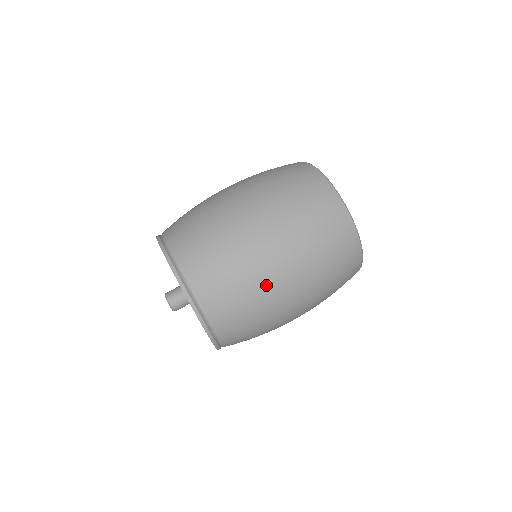
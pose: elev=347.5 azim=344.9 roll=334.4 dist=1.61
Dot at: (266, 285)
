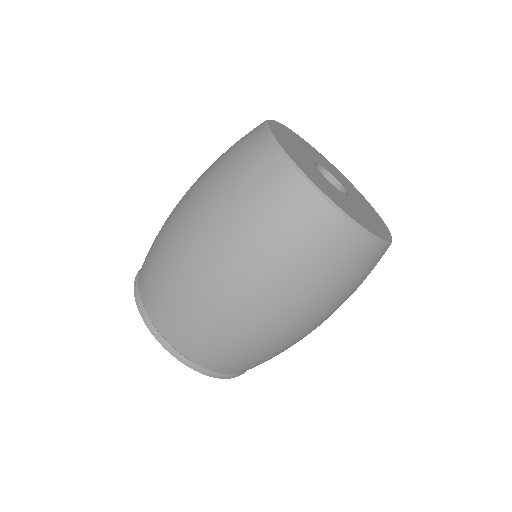
Dot at: occluded
